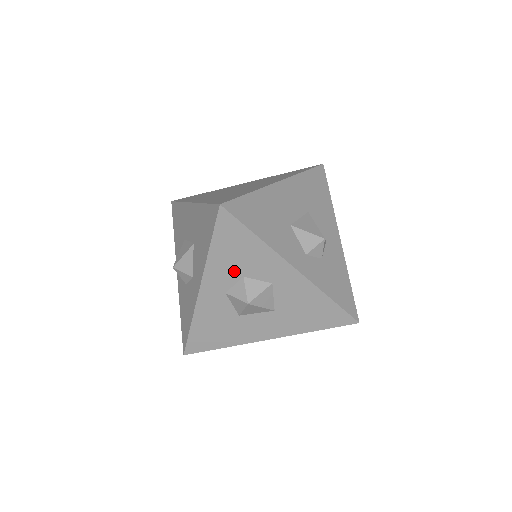
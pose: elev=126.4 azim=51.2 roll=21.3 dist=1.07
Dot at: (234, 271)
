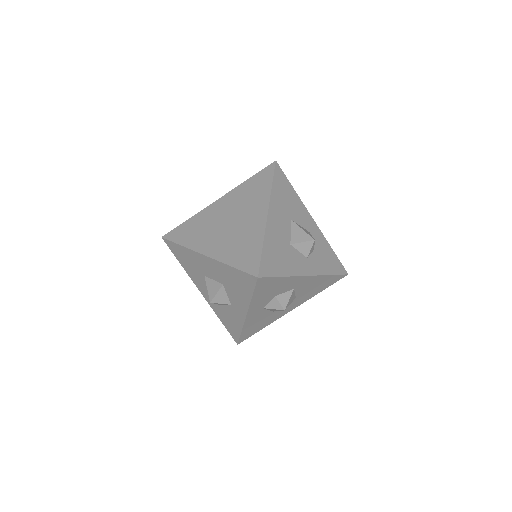
Dot at: (269, 297)
